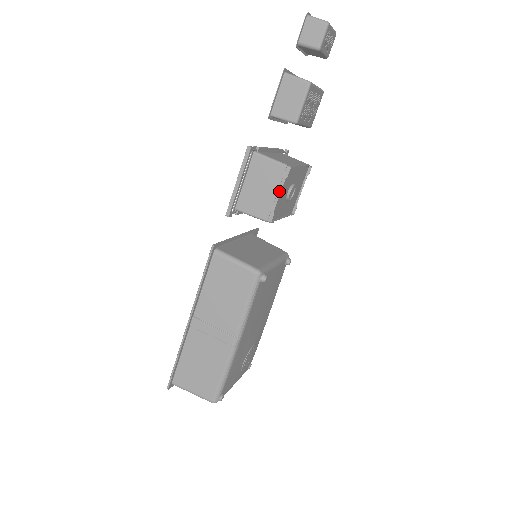
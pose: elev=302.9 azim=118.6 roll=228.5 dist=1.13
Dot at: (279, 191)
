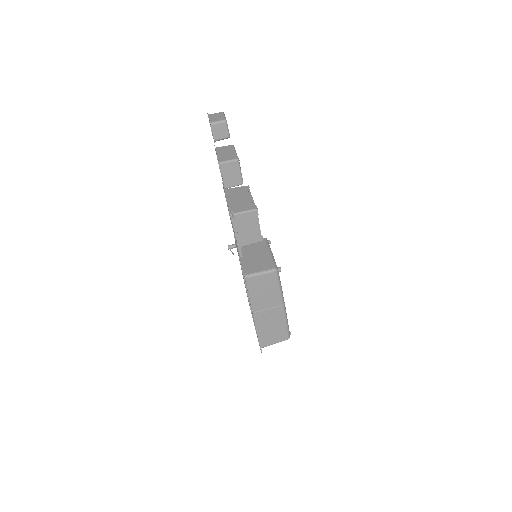
Dot at: (258, 224)
